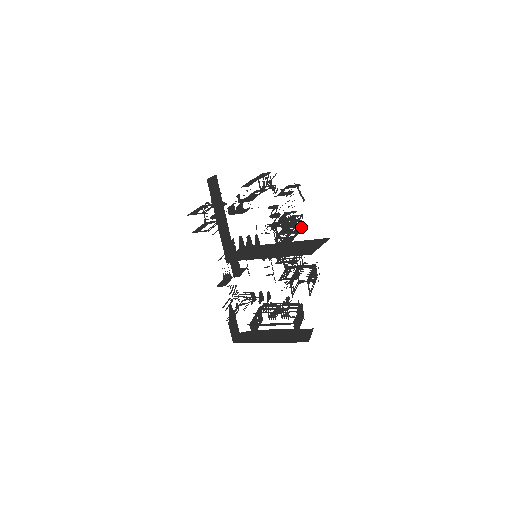
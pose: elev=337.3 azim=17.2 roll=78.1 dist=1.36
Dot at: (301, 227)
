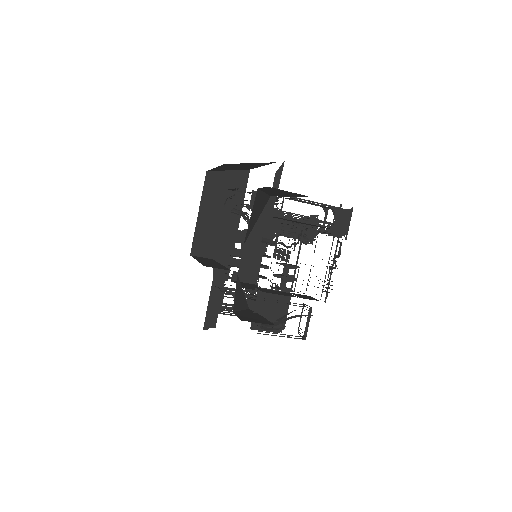
Dot at: (318, 222)
